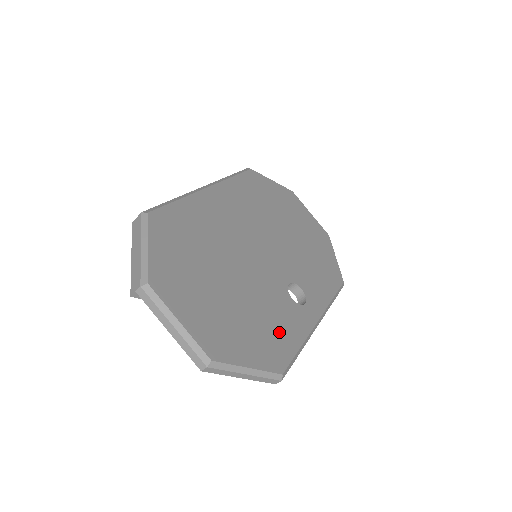
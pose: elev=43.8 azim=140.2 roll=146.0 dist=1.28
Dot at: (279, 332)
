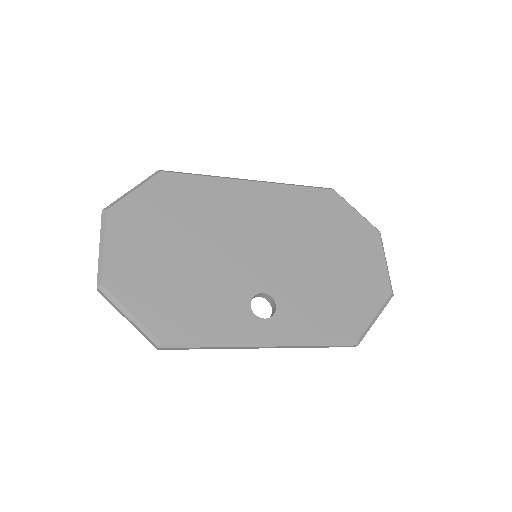
Dot at: (198, 315)
